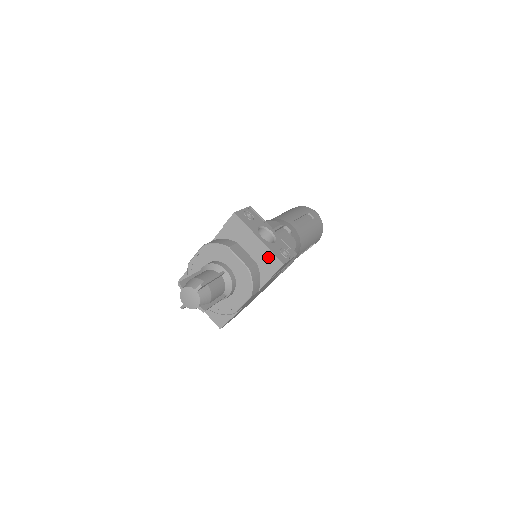
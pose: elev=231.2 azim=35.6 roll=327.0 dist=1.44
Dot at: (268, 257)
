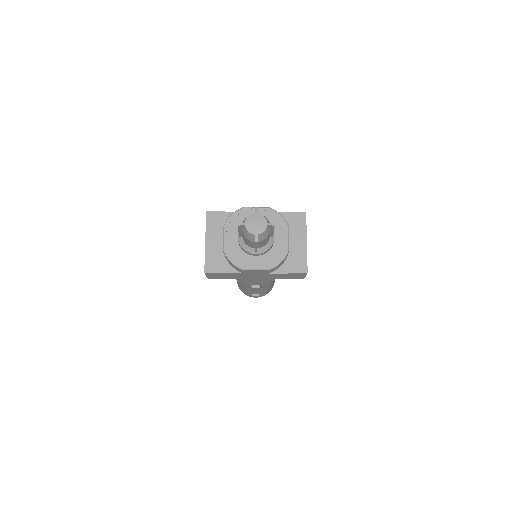
Dot at: (301, 258)
